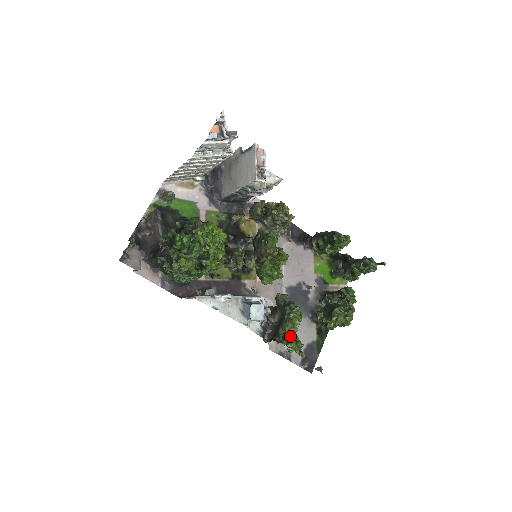
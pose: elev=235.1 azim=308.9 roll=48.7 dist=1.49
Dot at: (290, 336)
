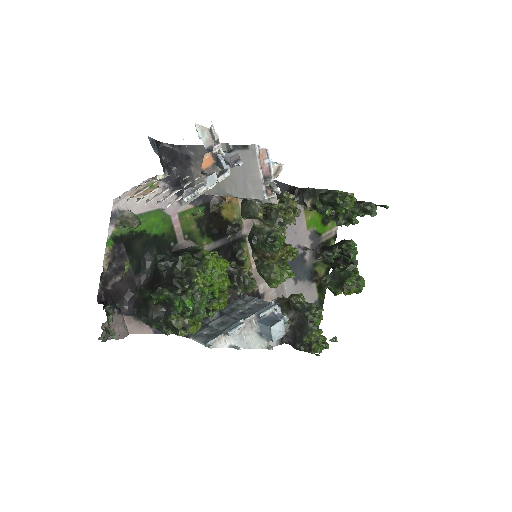
Dot at: (316, 342)
